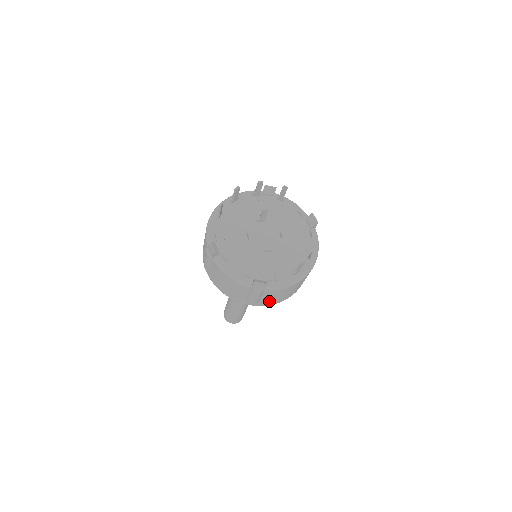
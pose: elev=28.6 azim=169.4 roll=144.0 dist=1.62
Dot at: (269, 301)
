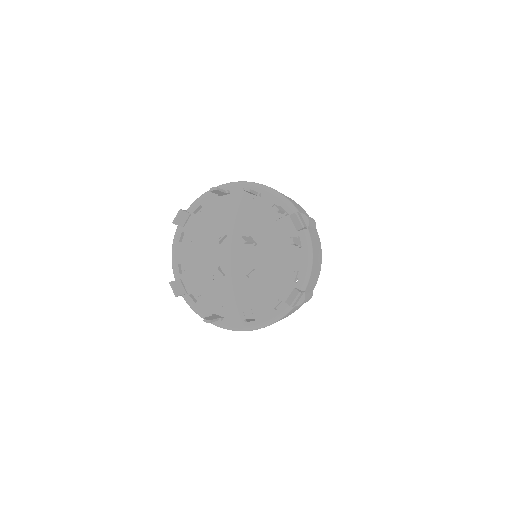
Dot at: occluded
